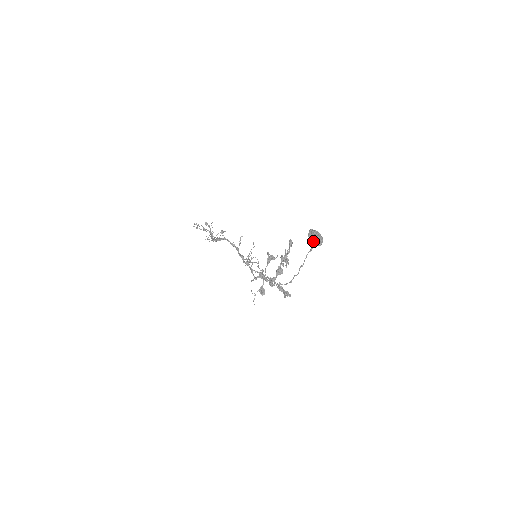
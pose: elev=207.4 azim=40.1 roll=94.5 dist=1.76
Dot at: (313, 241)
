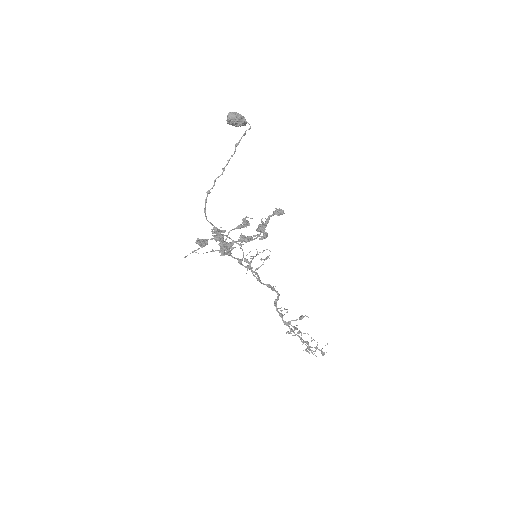
Dot at: occluded
